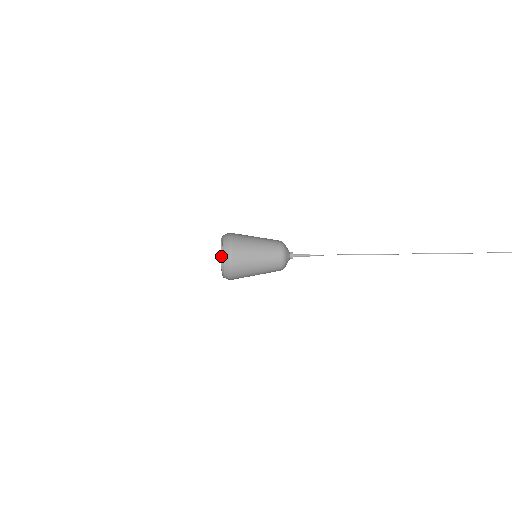
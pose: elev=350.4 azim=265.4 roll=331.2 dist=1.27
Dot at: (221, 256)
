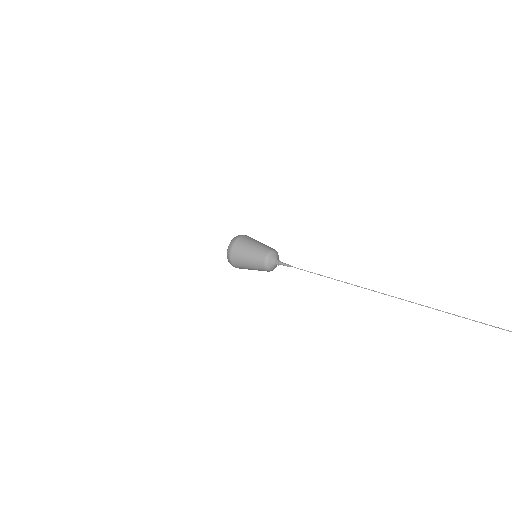
Dot at: occluded
